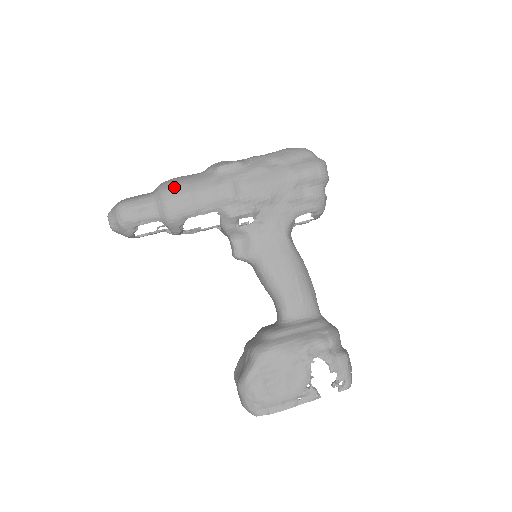
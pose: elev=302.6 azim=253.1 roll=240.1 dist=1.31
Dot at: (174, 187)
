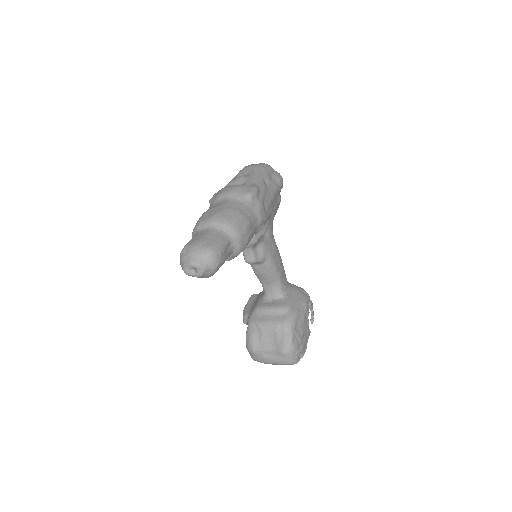
Dot at: (240, 222)
